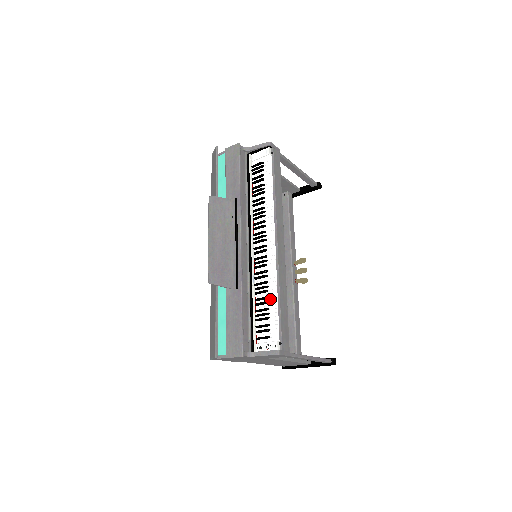
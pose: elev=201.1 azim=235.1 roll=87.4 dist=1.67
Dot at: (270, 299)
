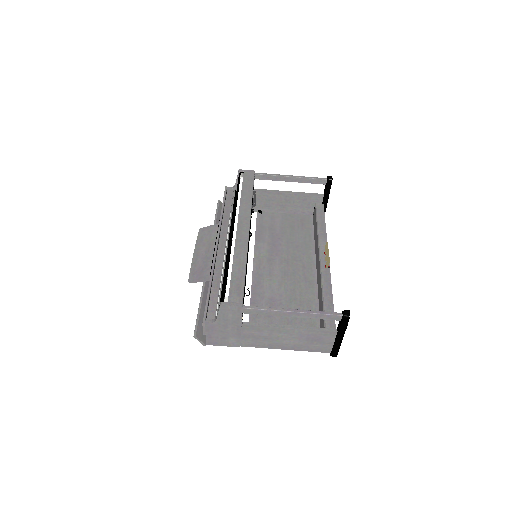
Dot at: occluded
